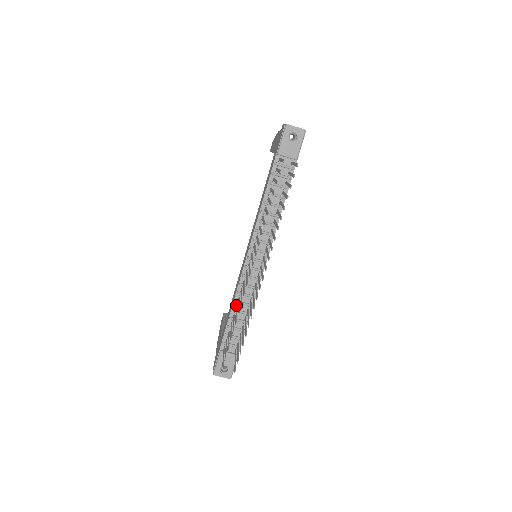
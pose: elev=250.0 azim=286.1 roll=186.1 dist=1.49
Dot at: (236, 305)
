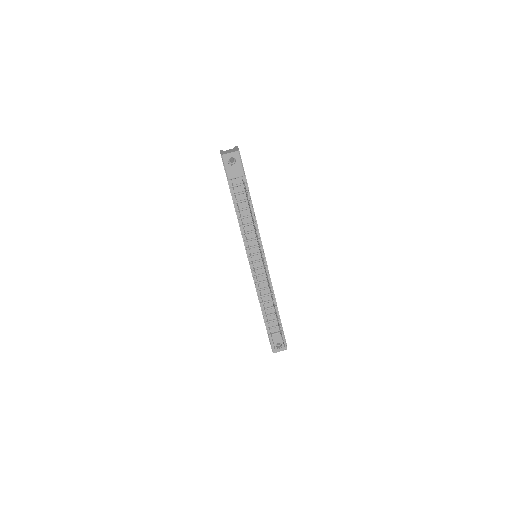
Dot at: (261, 299)
